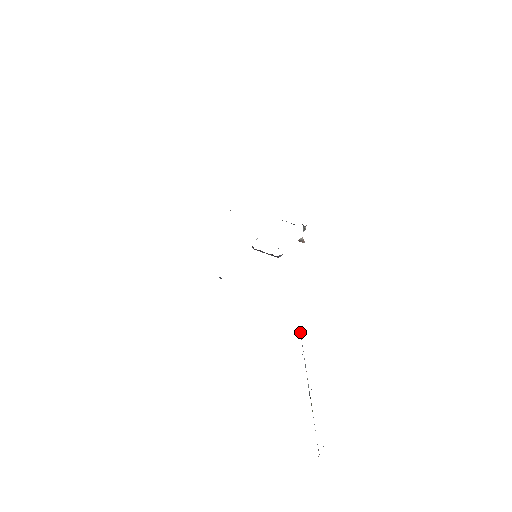
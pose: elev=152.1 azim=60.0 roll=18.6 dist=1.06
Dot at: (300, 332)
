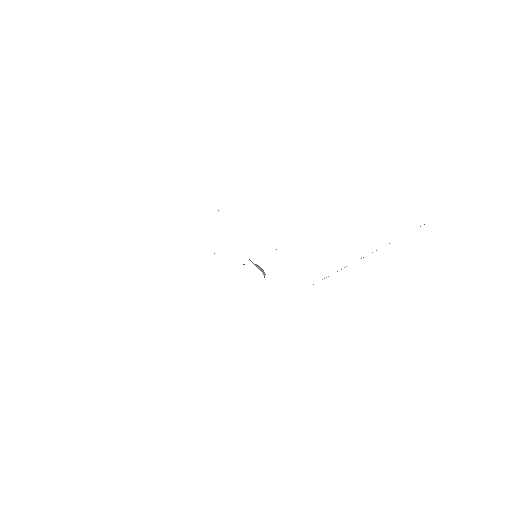
Dot at: occluded
